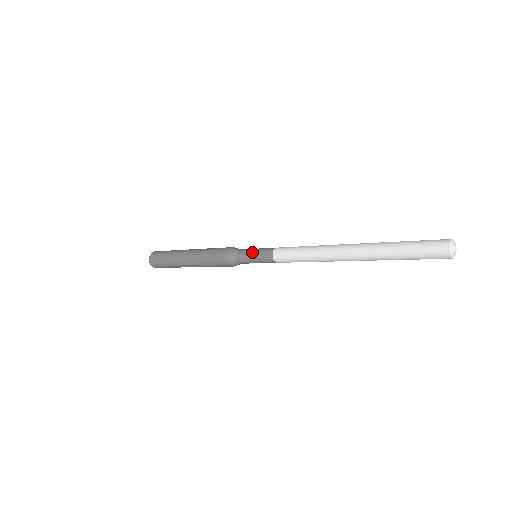
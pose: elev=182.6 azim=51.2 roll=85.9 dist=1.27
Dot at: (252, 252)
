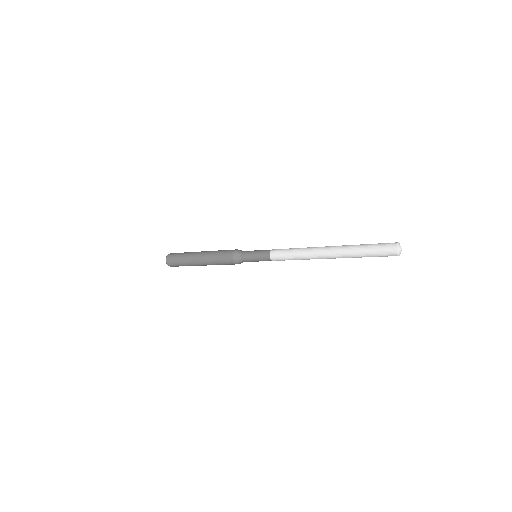
Dot at: (253, 256)
